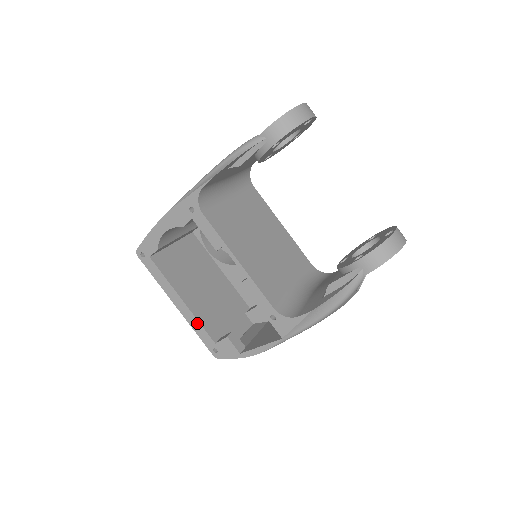
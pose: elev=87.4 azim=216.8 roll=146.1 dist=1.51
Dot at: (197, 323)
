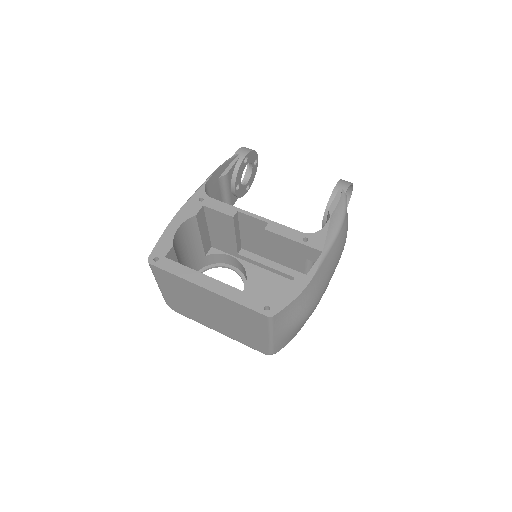
Dot at: (236, 291)
